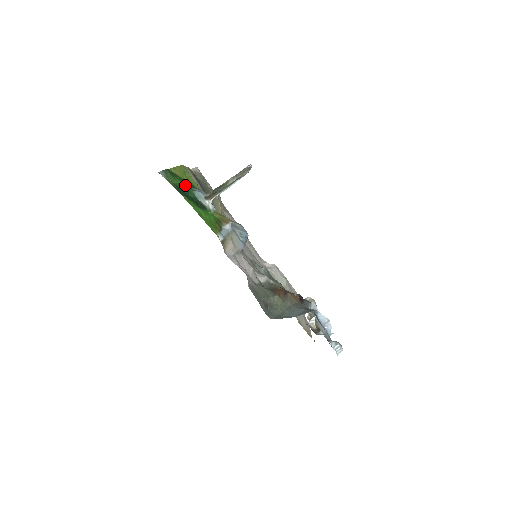
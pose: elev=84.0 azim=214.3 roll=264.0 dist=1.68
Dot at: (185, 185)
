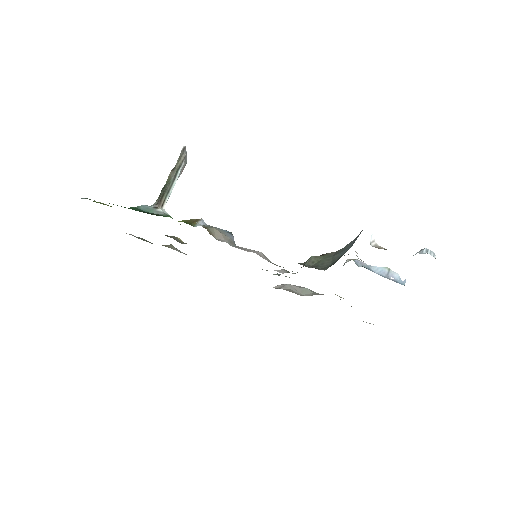
Dot at: occluded
